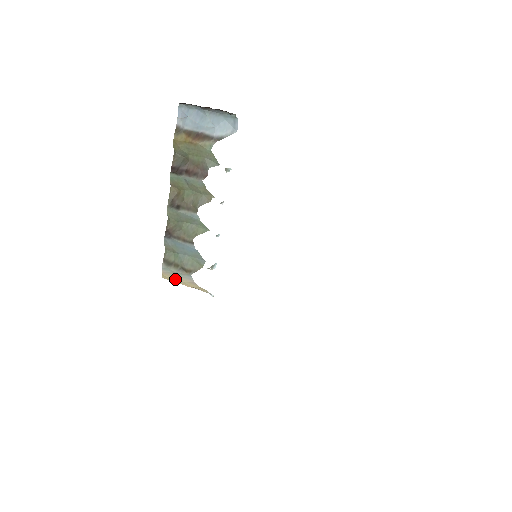
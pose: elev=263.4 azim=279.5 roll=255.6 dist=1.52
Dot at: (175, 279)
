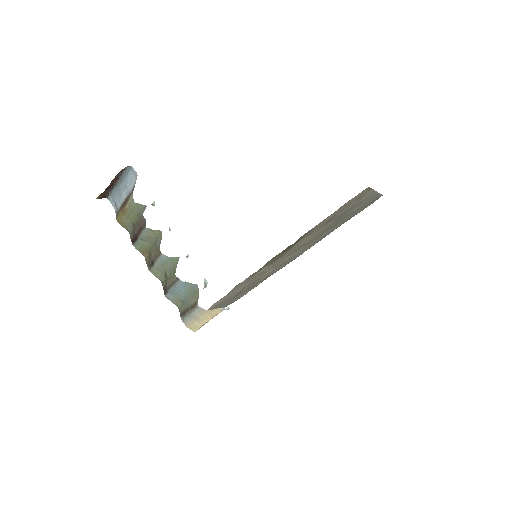
Dot at: (198, 323)
